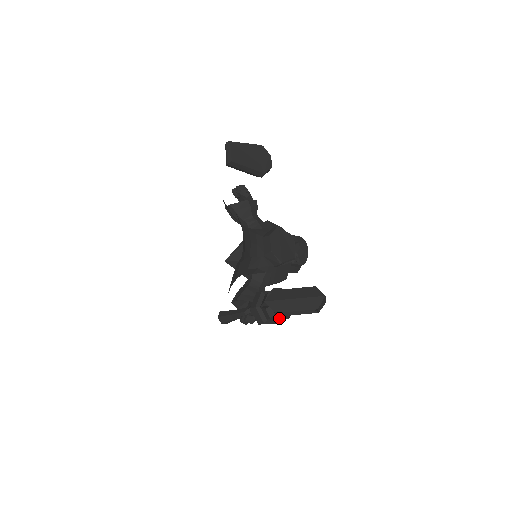
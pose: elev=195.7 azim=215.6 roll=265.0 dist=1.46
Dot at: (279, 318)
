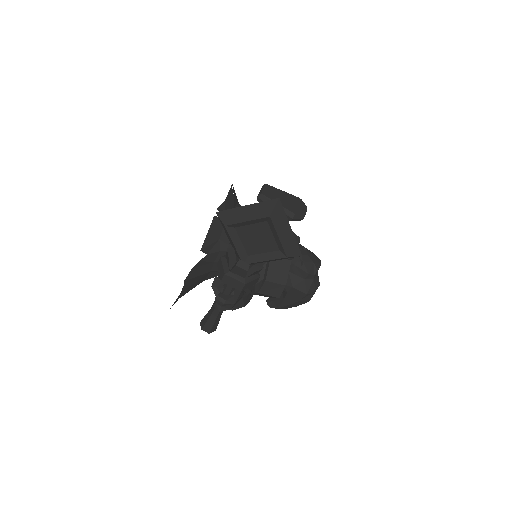
Dot at: (240, 261)
